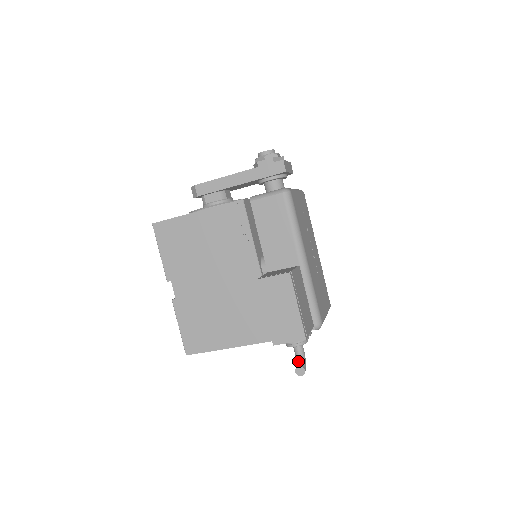
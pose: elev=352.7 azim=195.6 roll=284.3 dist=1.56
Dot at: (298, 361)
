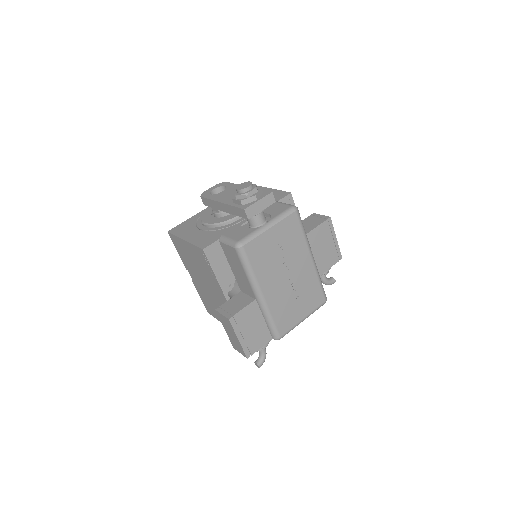
Dot at: (258, 357)
